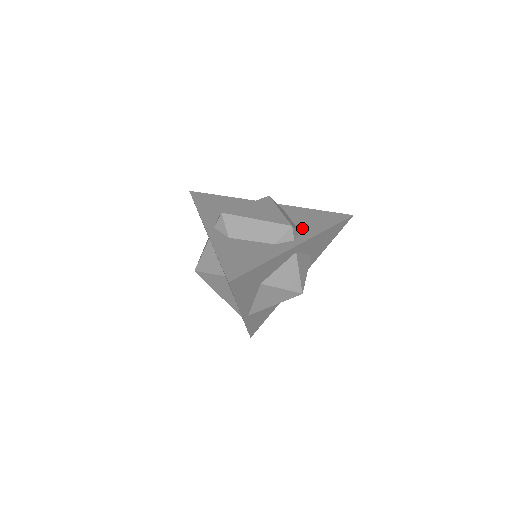
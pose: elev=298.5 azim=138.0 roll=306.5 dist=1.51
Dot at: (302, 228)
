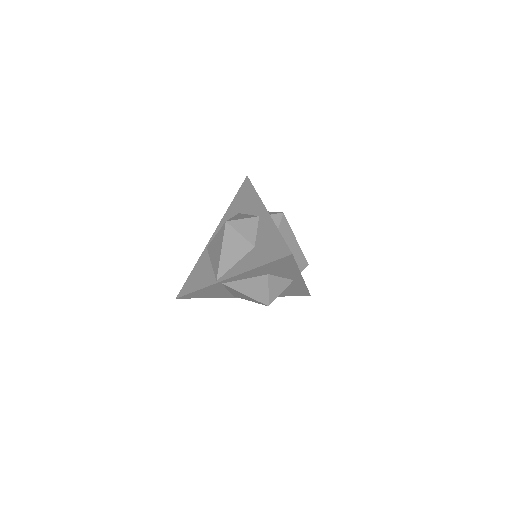
Dot at: occluded
